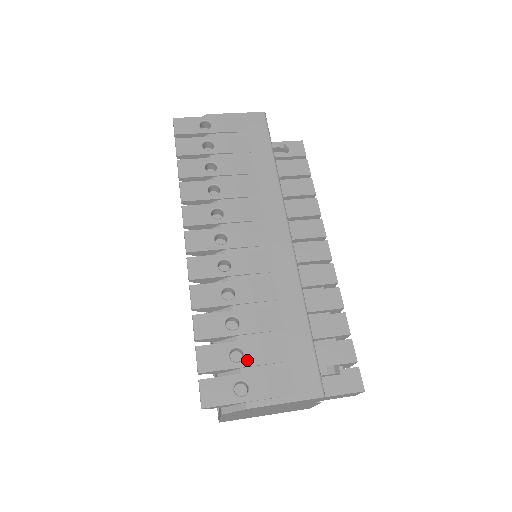
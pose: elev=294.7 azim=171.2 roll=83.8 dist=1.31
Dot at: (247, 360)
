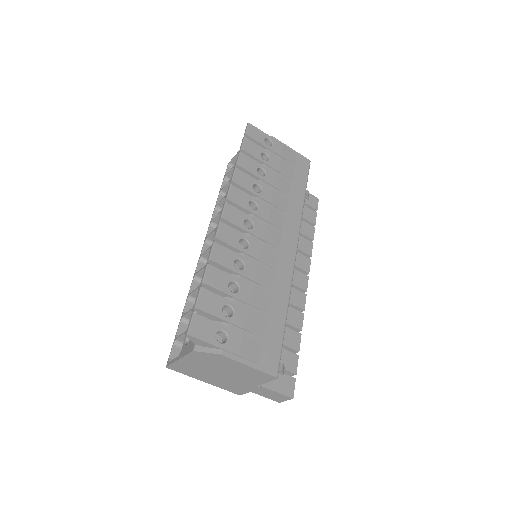
Dot at: (234, 319)
